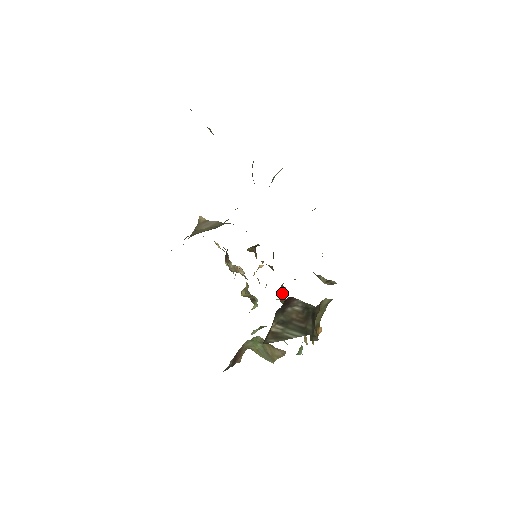
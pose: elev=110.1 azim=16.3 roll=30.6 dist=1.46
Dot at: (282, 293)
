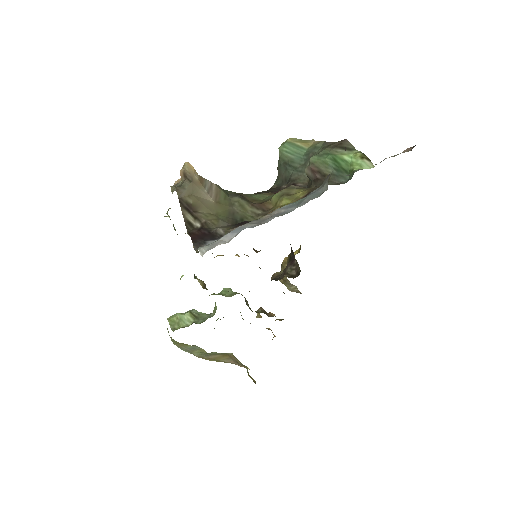
Dot at: occluded
